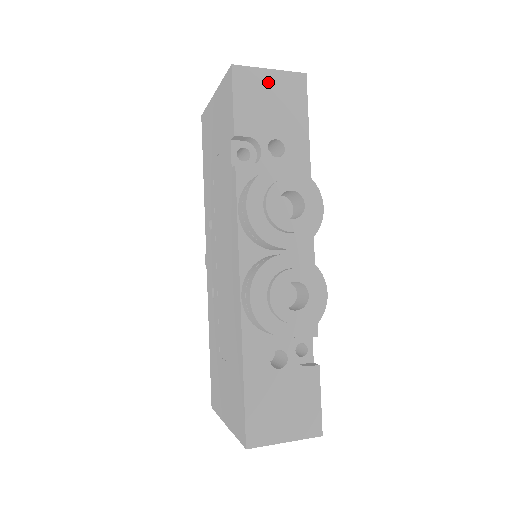
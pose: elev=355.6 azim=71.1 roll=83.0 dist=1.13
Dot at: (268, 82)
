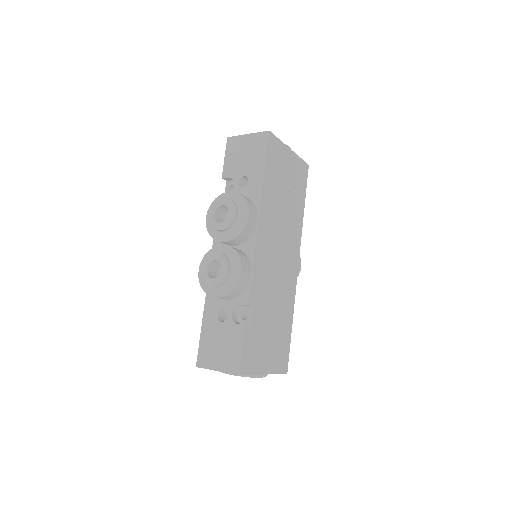
Dot at: (245, 142)
